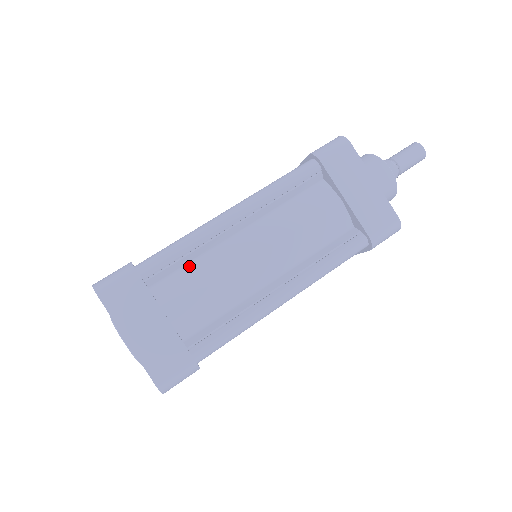
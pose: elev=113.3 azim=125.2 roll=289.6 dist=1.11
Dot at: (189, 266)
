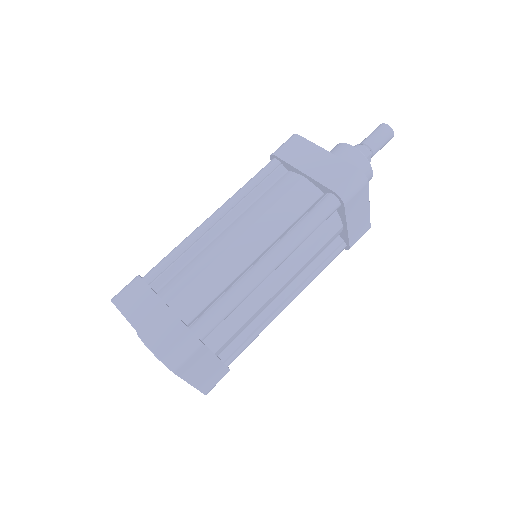
Dot at: (185, 266)
